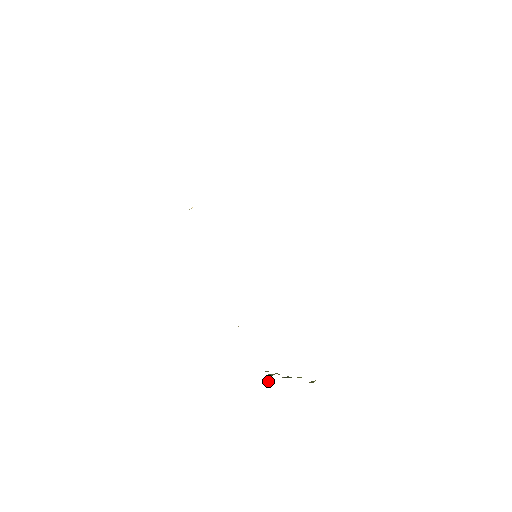
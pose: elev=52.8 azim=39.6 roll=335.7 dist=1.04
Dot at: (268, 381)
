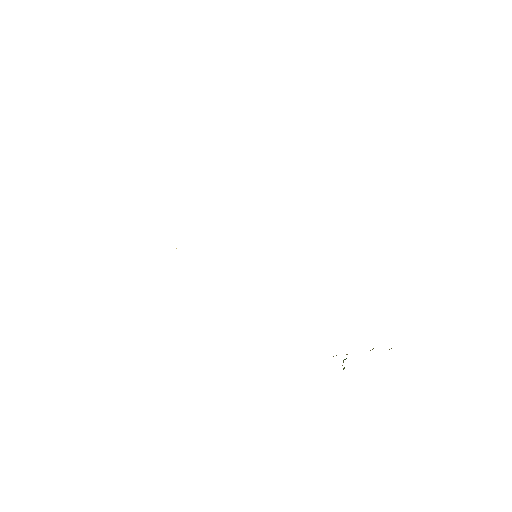
Dot at: occluded
